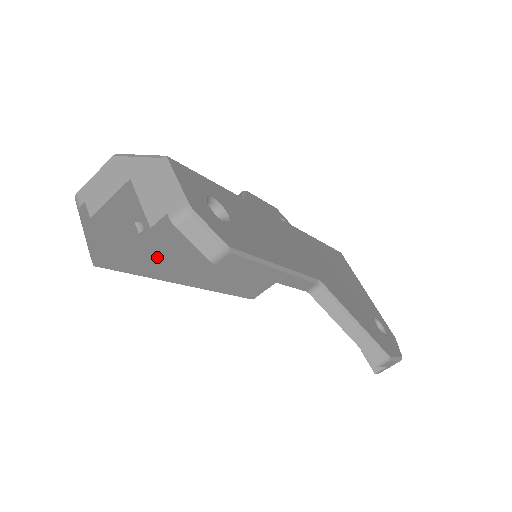
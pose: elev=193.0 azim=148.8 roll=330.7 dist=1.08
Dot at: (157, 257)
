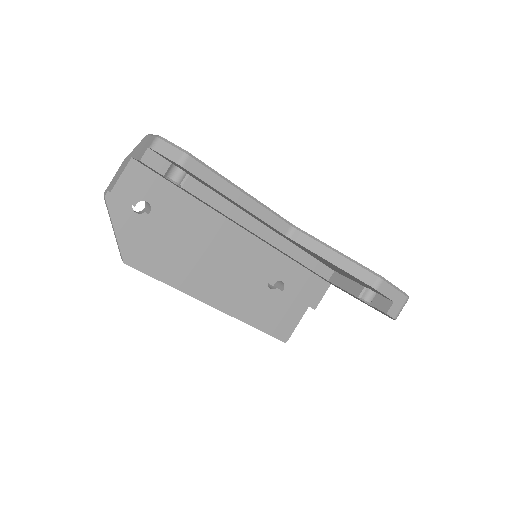
Dot at: (174, 261)
